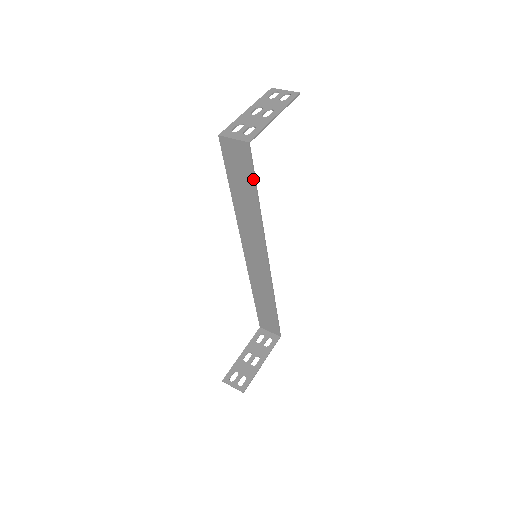
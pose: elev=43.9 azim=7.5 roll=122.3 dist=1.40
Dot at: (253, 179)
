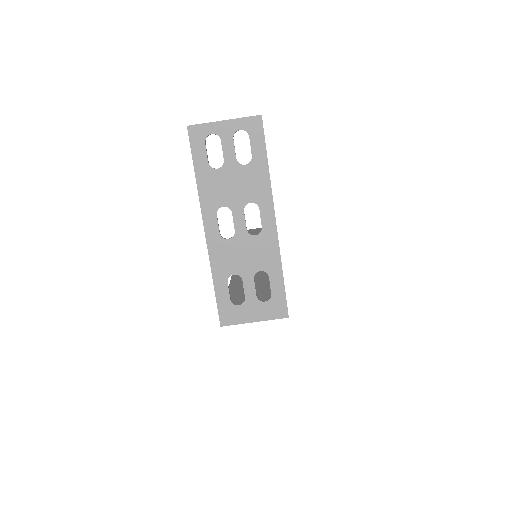
Dot at: occluded
